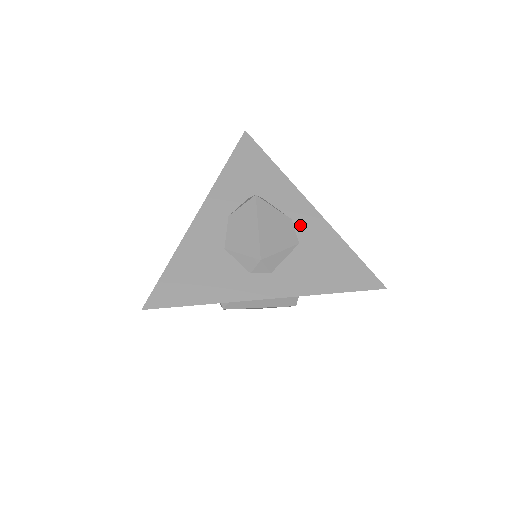
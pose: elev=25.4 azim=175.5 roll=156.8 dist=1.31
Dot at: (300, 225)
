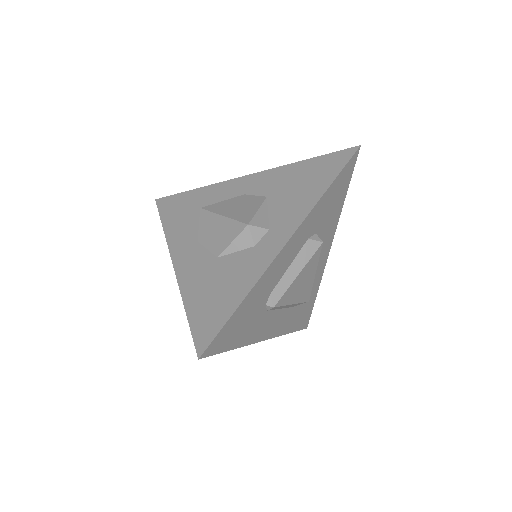
Dot at: (254, 190)
